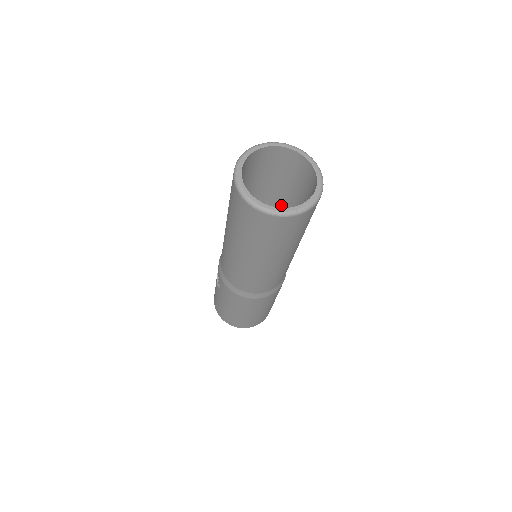
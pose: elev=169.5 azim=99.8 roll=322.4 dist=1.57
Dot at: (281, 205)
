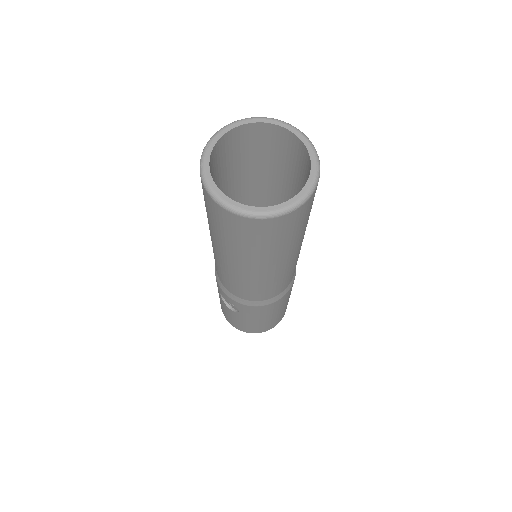
Dot at: (252, 189)
